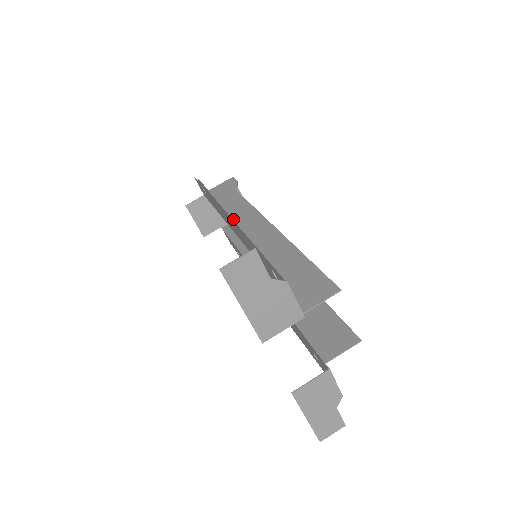
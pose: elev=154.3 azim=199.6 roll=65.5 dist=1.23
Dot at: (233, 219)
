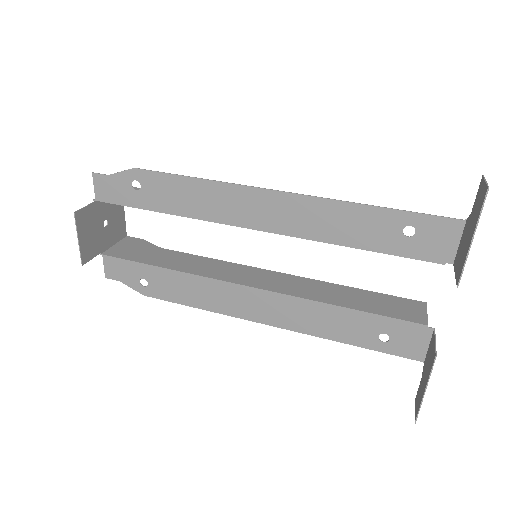
Dot at: (295, 193)
